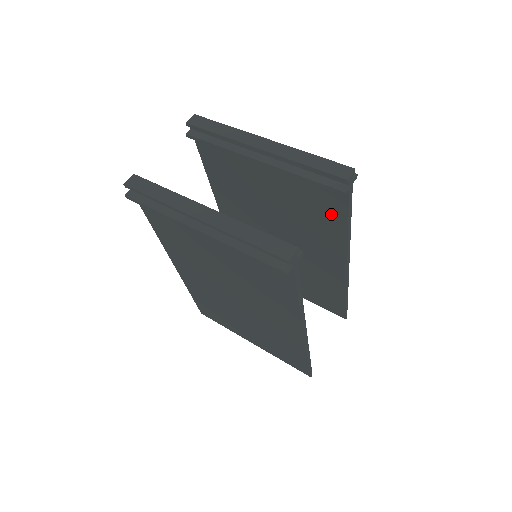
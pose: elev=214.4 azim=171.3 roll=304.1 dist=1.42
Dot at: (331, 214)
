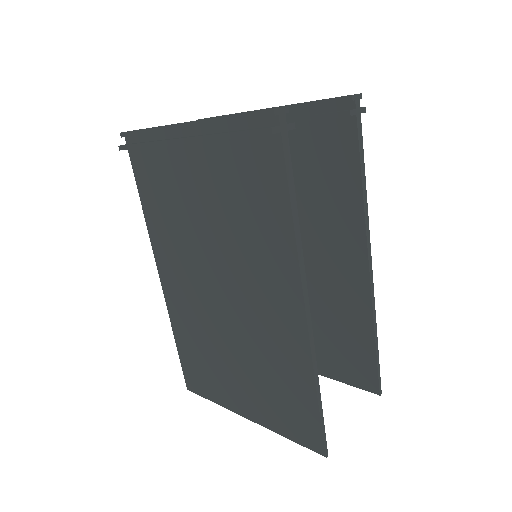
Dot at: (341, 173)
